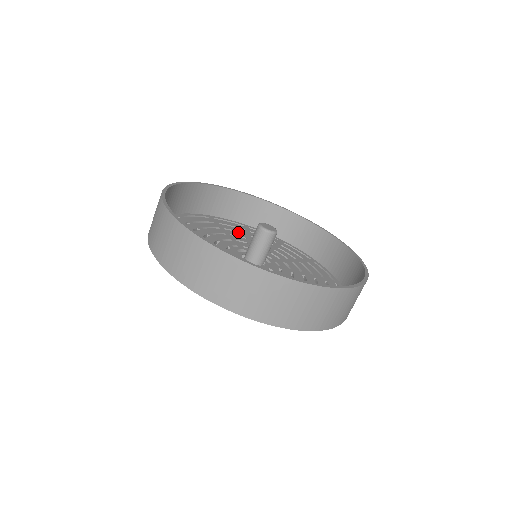
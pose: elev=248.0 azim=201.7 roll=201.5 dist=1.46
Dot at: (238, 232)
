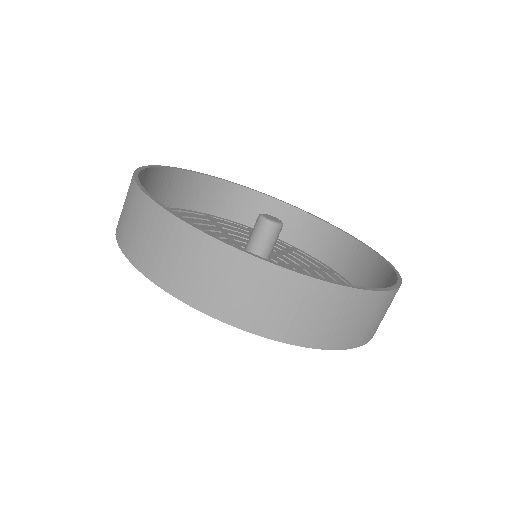
Dot at: occluded
